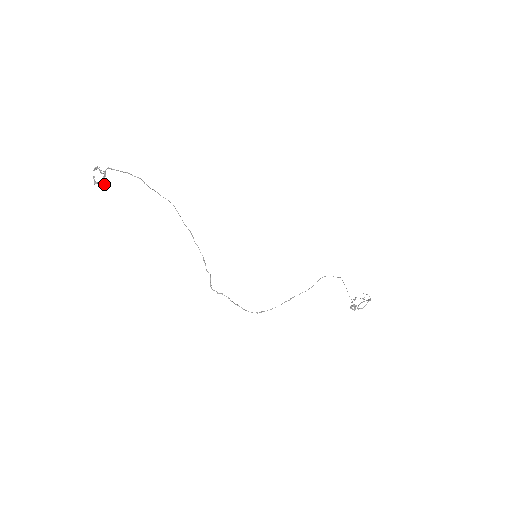
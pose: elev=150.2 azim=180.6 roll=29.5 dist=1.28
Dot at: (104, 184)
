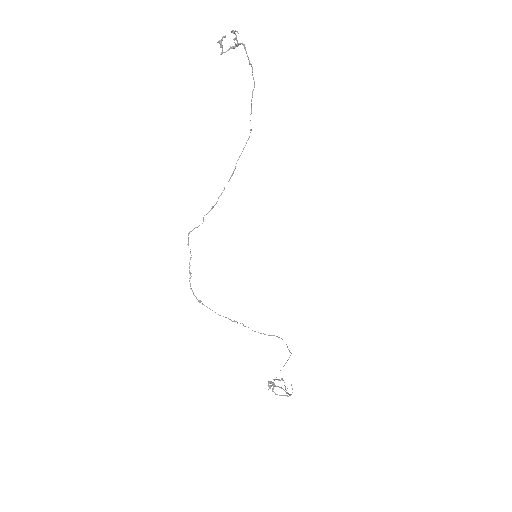
Dot at: (225, 52)
